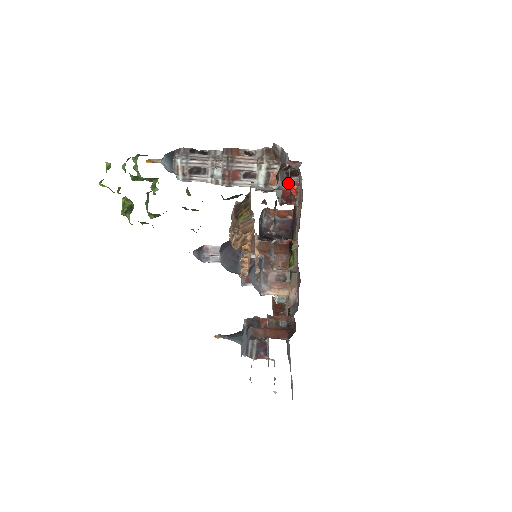
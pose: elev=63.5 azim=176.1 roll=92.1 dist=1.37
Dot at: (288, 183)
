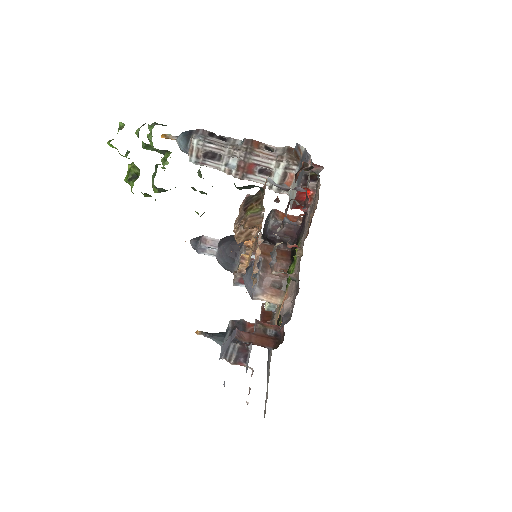
Dot at: (304, 187)
